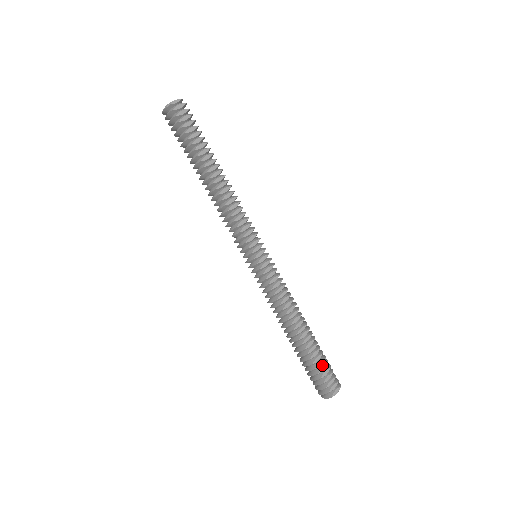
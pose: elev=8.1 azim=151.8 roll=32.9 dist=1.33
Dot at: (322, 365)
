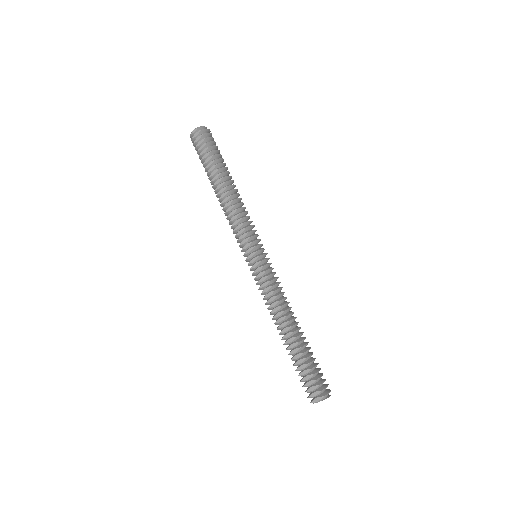
Dot at: (305, 369)
